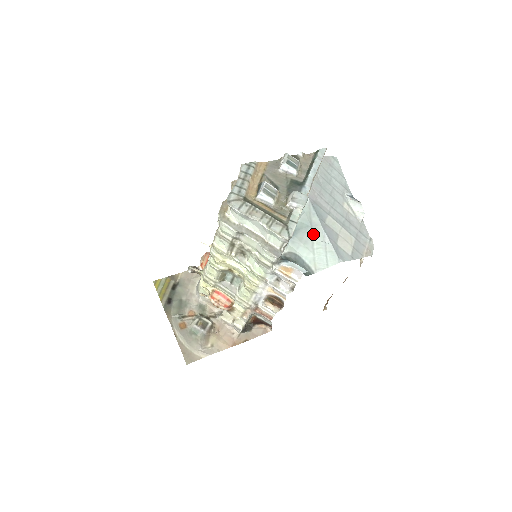
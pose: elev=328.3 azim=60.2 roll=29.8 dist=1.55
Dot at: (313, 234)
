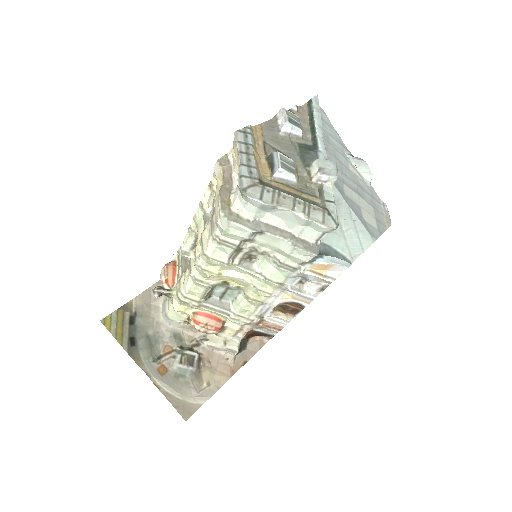
Dot at: (338, 212)
